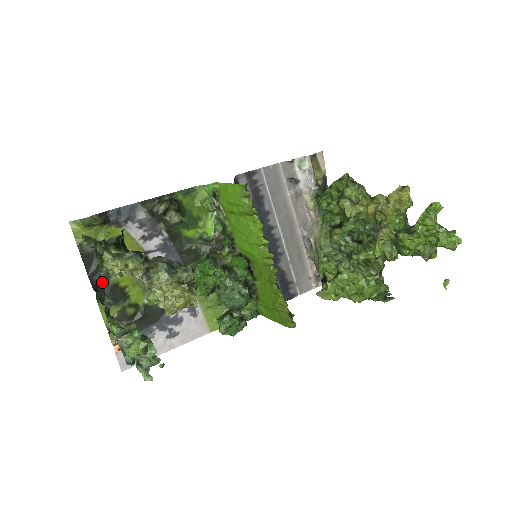
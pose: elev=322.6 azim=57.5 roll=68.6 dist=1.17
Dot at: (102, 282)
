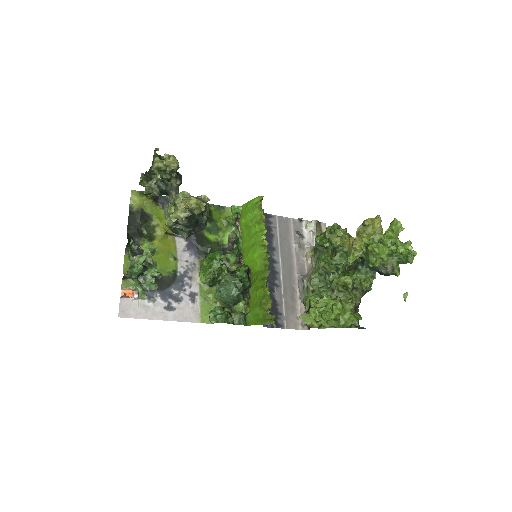
Dot at: (135, 240)
